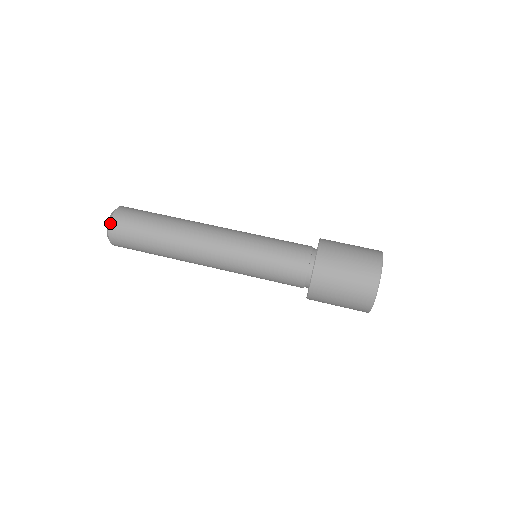
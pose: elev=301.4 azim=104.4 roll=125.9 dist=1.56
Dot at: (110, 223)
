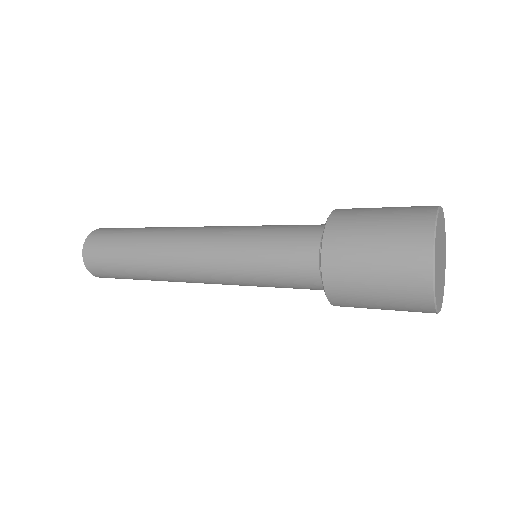
Dot at: occluded
